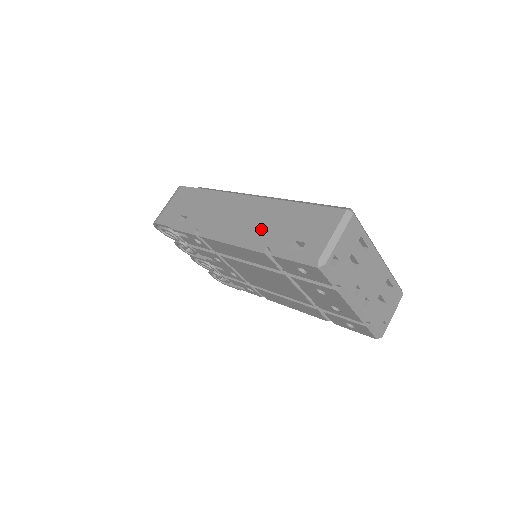
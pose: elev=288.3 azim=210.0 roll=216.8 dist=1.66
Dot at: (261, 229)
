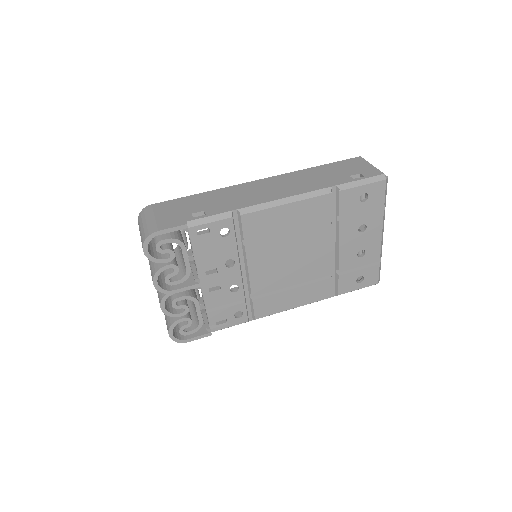
Dot at: (310, 183)
